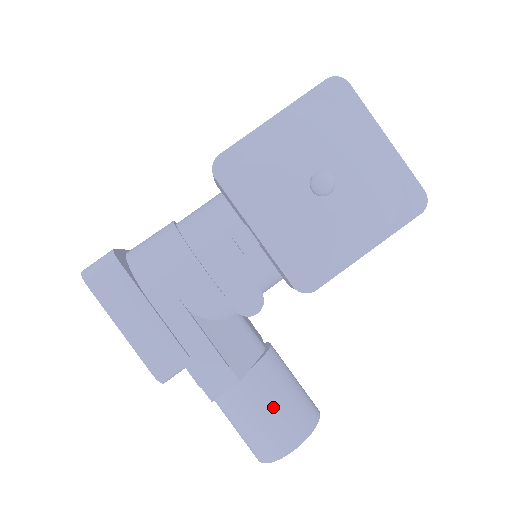
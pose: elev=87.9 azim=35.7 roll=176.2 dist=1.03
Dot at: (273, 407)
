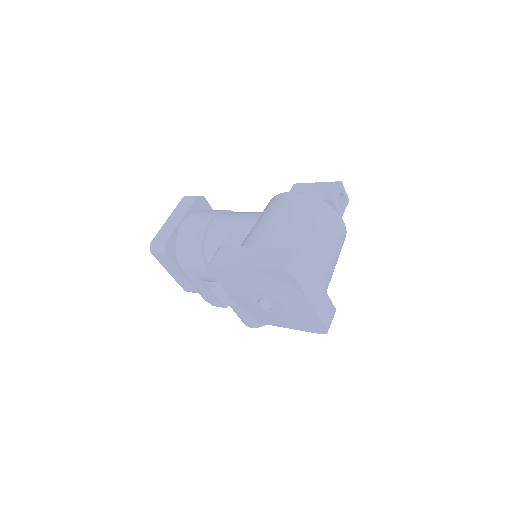
Dot at: occluded
